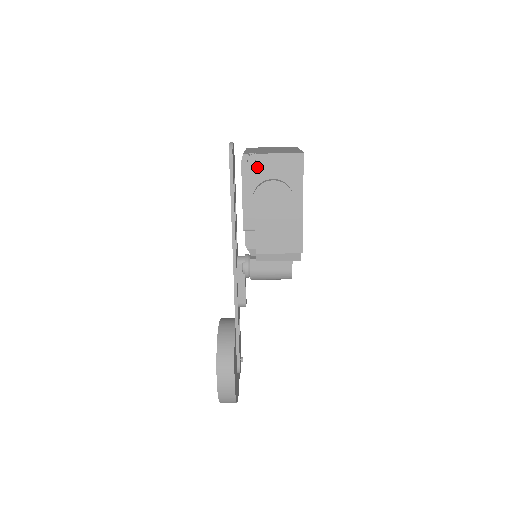
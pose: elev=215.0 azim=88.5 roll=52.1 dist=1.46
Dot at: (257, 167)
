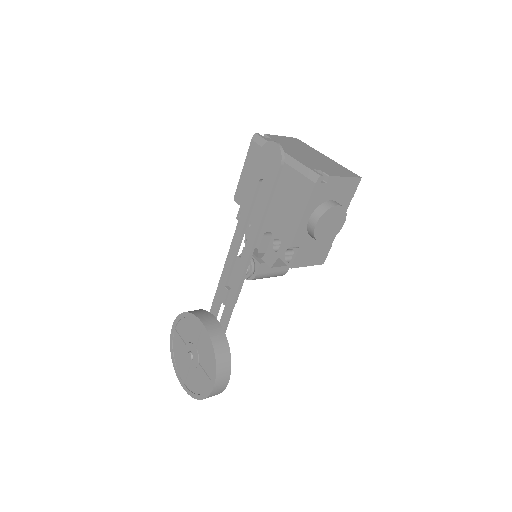
Dot at: (325, 189)
